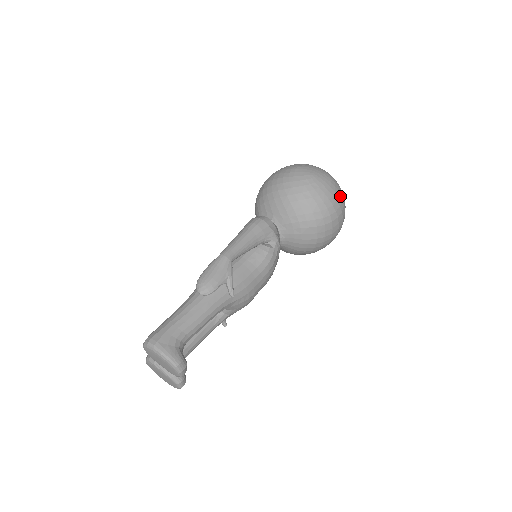
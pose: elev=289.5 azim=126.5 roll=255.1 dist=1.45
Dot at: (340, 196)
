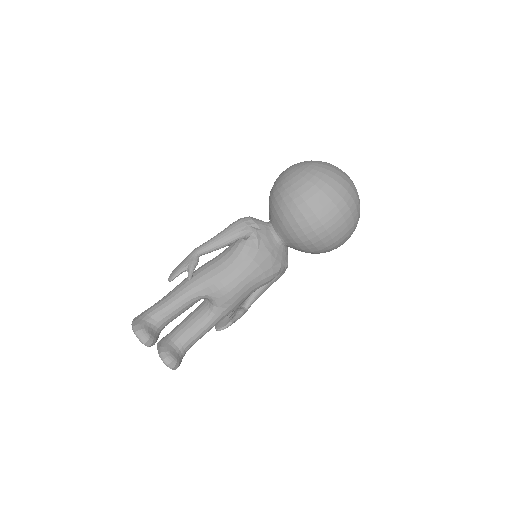
Dot at: (318, 175)
